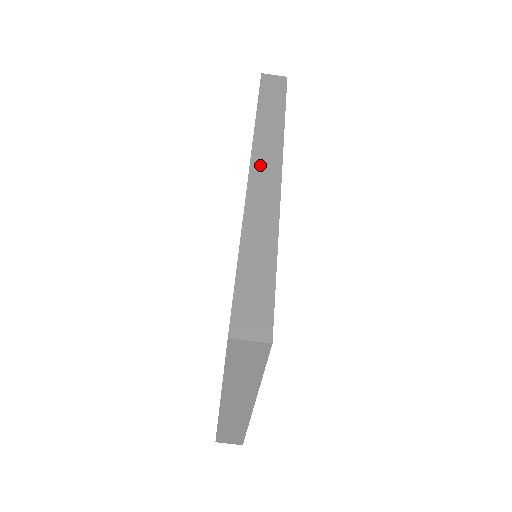
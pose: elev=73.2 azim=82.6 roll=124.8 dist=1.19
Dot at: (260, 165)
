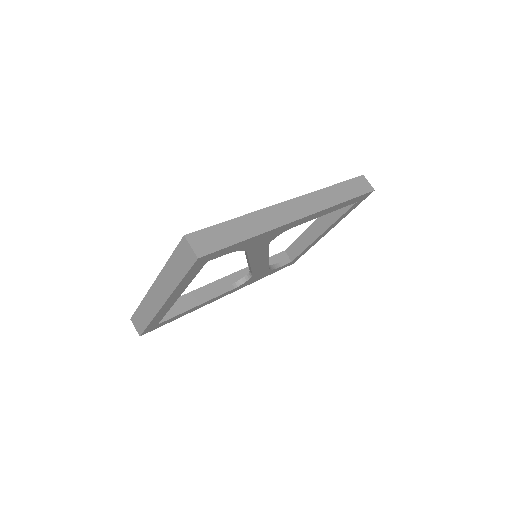
Dot at: (299, 203)
